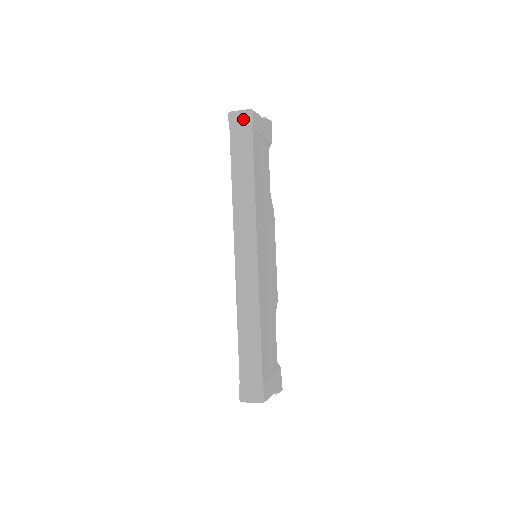
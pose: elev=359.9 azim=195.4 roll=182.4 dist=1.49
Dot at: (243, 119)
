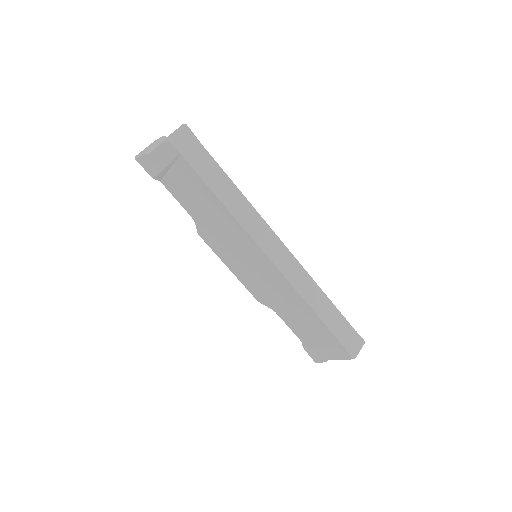
Dot at: (184, 137)
